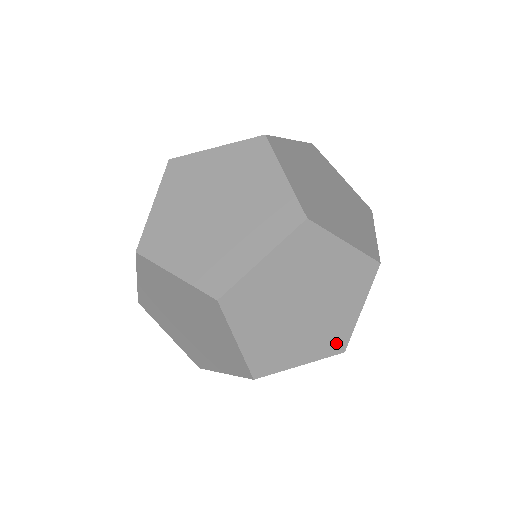
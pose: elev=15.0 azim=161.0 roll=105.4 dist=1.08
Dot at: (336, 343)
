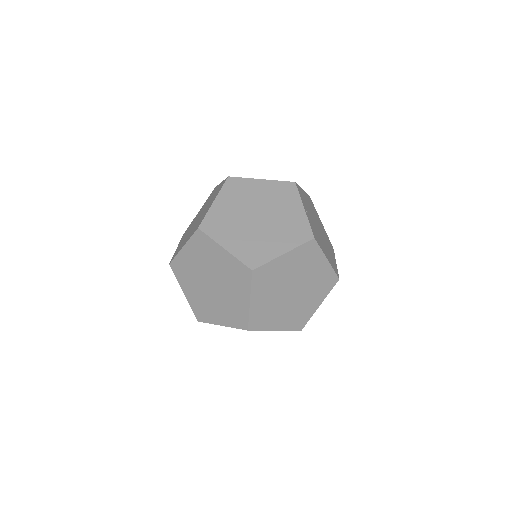
Dot at: (240, 320)
